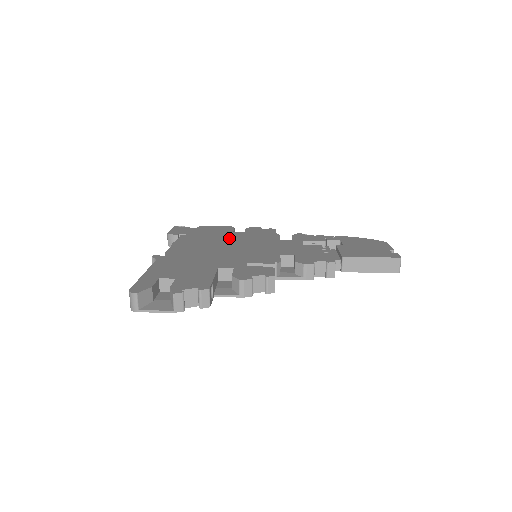
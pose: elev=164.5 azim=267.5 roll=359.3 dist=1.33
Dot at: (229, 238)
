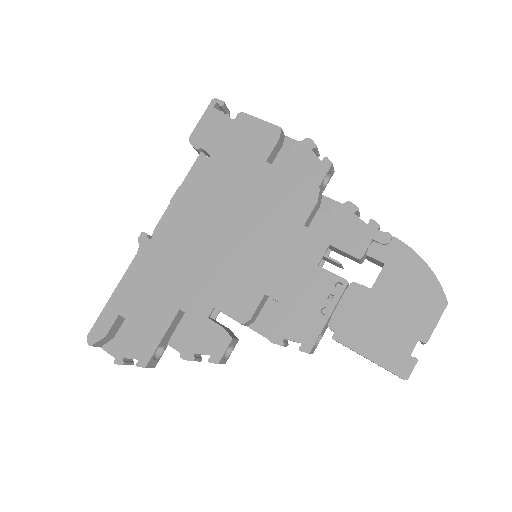
Dot at: (246, 192)
